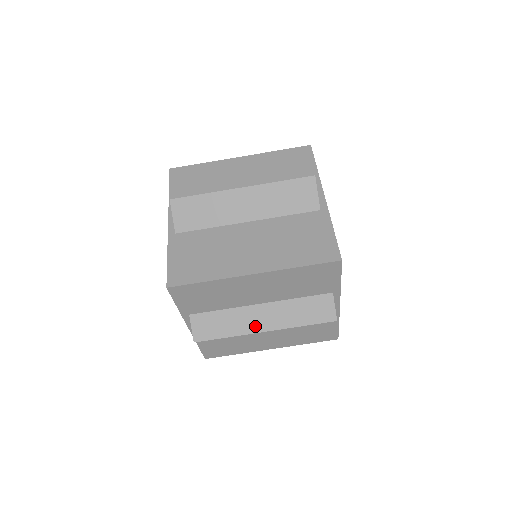
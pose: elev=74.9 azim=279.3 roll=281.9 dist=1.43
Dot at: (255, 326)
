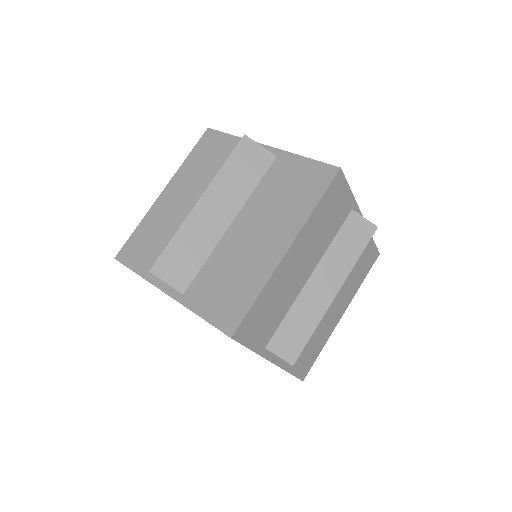
Dot at: (325, 299)
